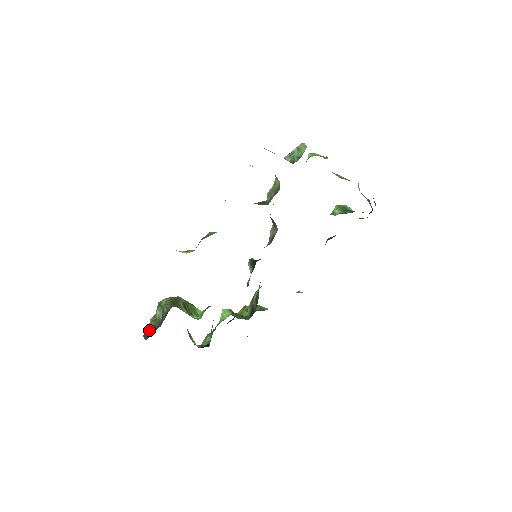
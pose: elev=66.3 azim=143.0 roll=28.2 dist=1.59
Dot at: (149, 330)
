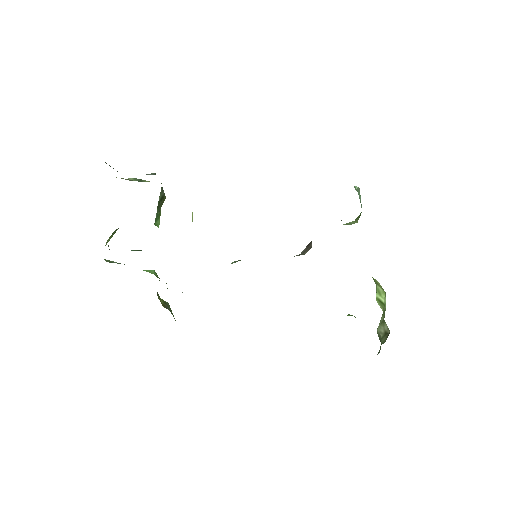
Dot at: occluded
